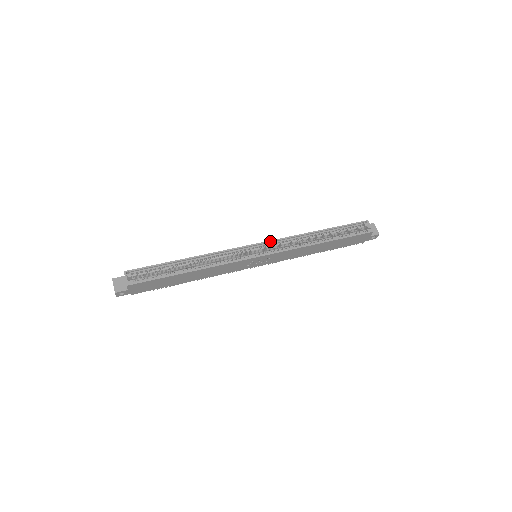
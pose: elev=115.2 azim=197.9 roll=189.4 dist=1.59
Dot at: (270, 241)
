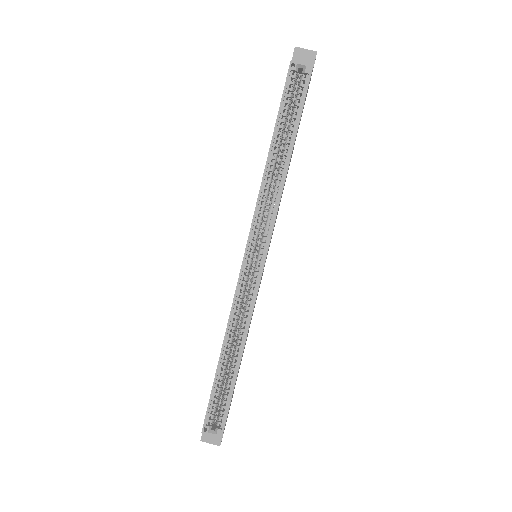
Dot at: (250, 233)
